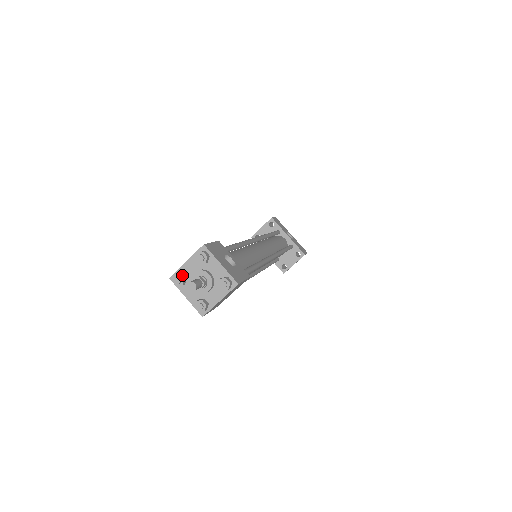
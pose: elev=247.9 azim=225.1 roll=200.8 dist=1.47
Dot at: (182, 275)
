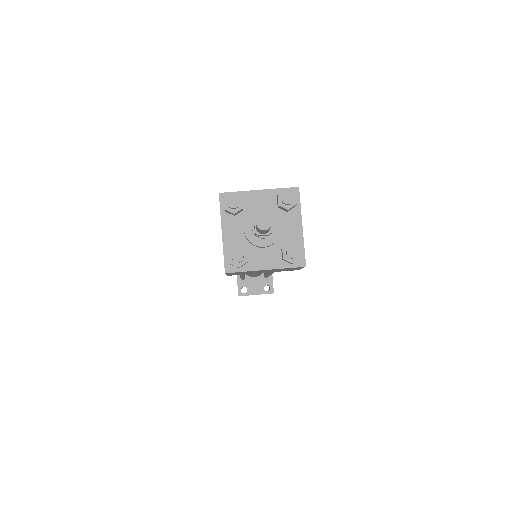
Dot at: (243, 201)
